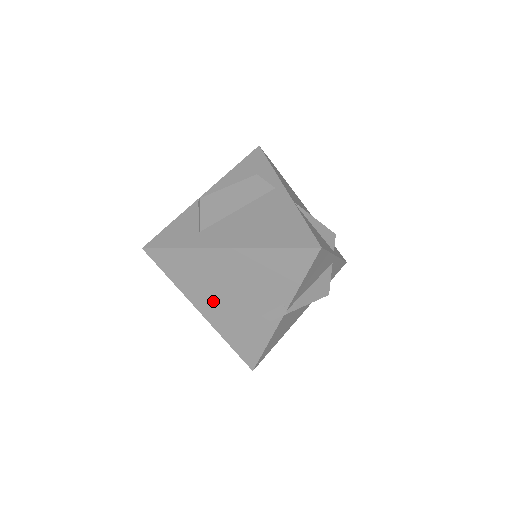
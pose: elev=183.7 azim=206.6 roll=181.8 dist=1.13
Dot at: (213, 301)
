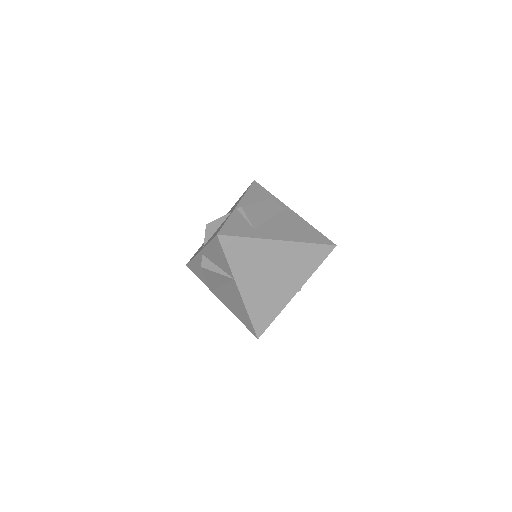
Dot at: (253, 281)
